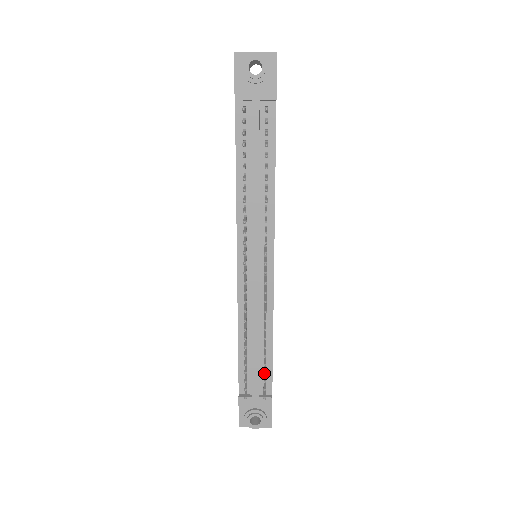
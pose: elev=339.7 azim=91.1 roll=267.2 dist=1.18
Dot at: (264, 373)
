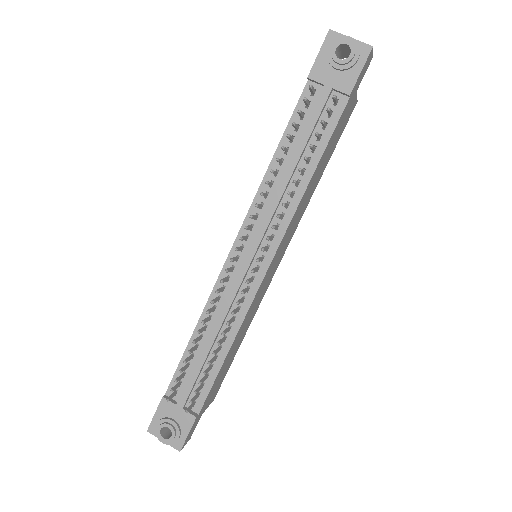
Dot at: (199, 382)
